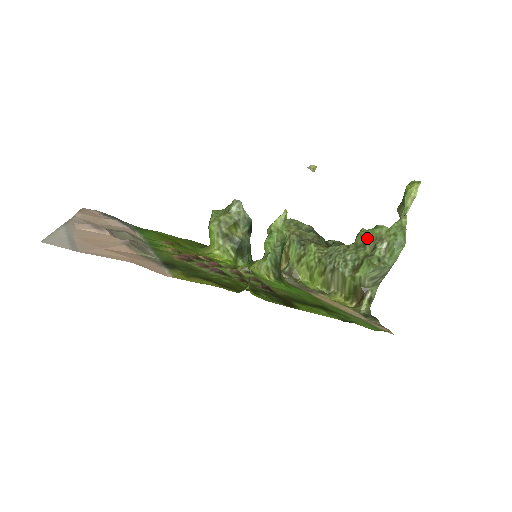
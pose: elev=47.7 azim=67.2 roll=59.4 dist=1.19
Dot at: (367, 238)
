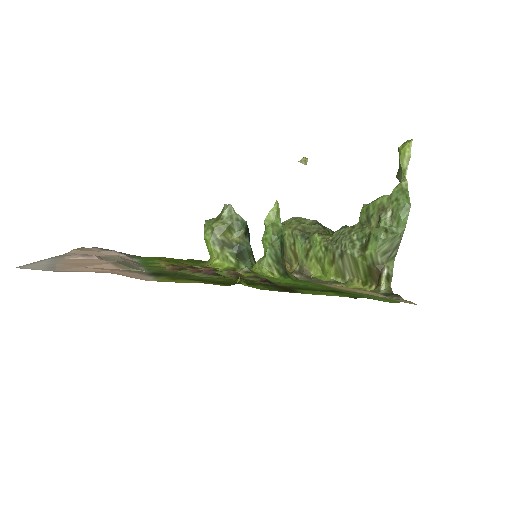
Dot at: (370, 212)
